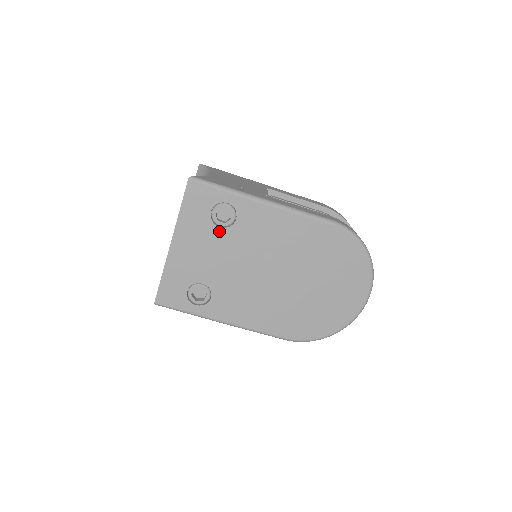
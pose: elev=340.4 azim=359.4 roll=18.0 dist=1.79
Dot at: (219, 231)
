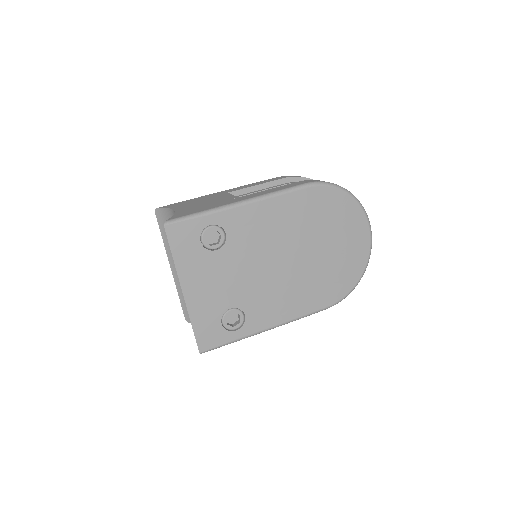
Dot at: (218, 254)
